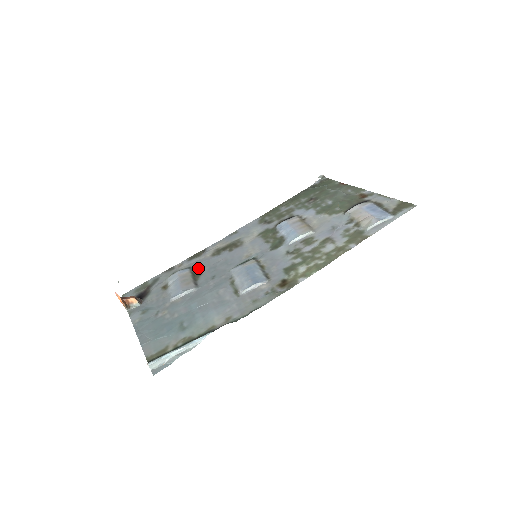
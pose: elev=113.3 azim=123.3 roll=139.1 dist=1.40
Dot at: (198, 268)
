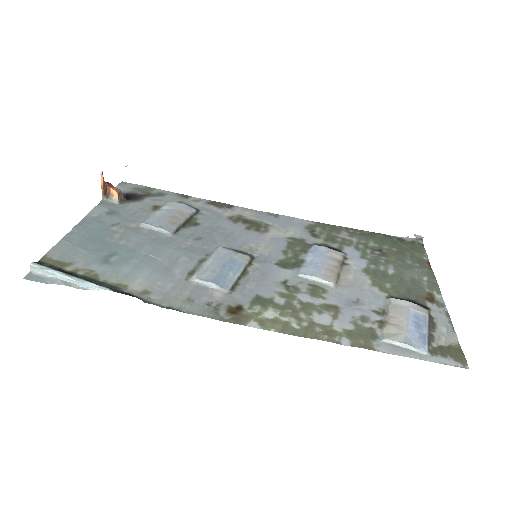
Dot at: (202, 217)
